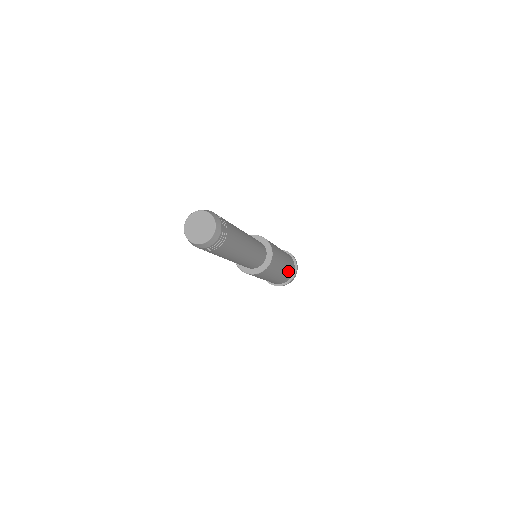
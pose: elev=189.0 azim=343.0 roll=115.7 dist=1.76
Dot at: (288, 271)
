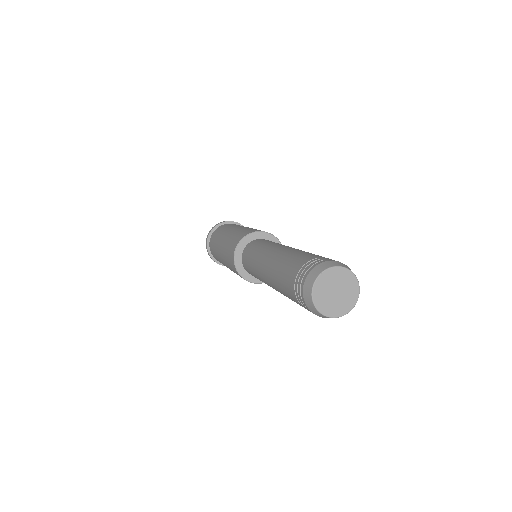
Dot at: occluded
